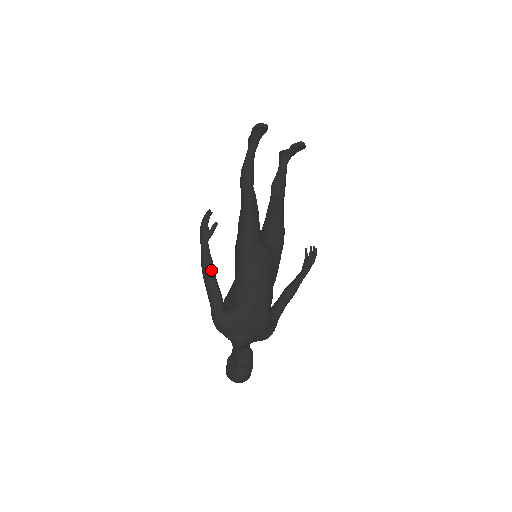
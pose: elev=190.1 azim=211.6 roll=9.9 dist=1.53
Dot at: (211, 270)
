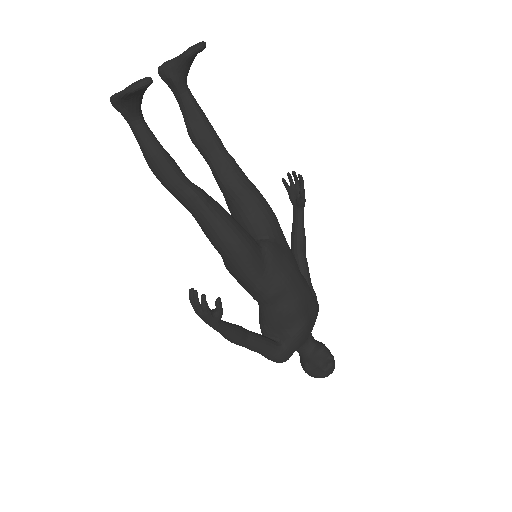
Dot at: (243, 335)
